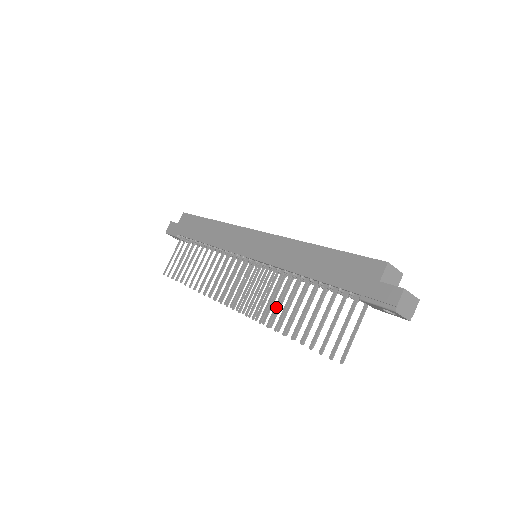
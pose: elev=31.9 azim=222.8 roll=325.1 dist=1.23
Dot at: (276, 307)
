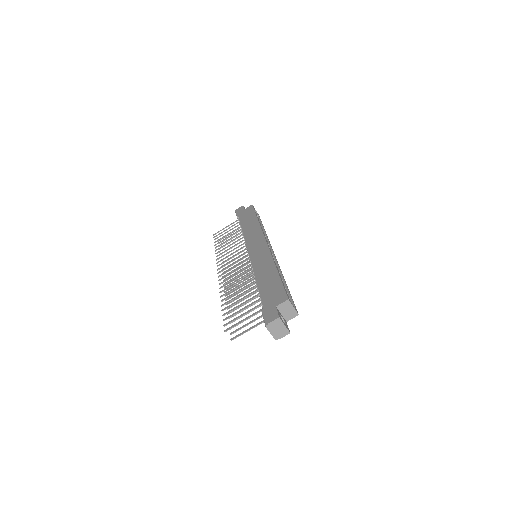
Dot at: (233, 289)
